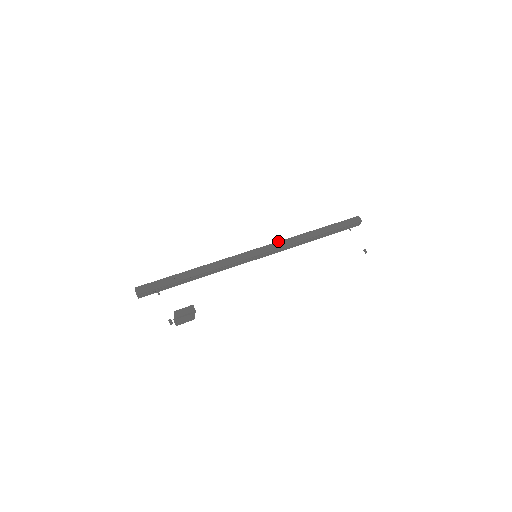
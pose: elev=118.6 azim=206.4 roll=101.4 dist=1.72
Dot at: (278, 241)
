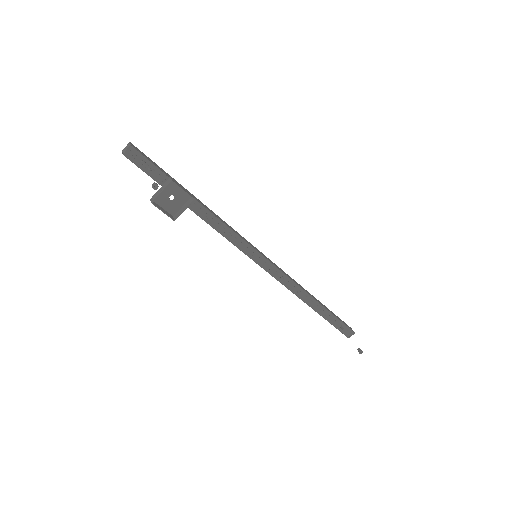
Dot at: (280, 268)
